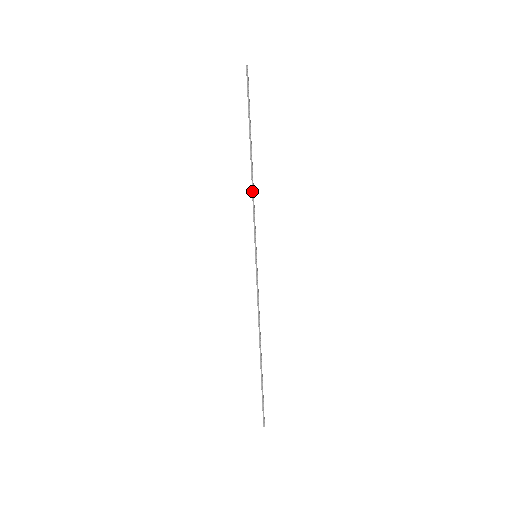
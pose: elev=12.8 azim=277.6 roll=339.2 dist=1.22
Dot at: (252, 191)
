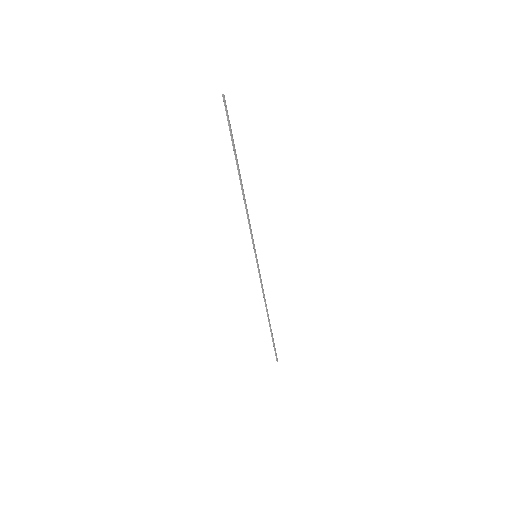
Dot at: (245, 207)
